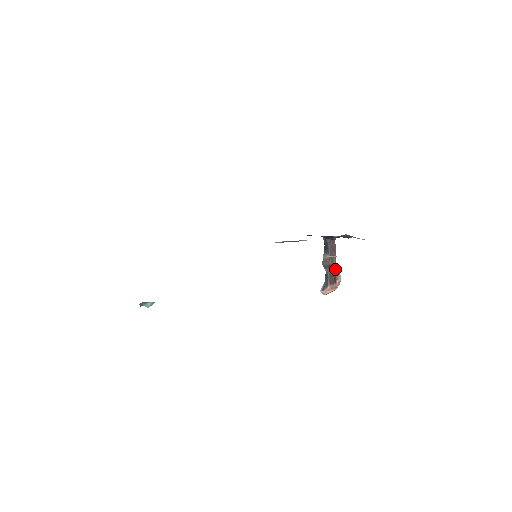
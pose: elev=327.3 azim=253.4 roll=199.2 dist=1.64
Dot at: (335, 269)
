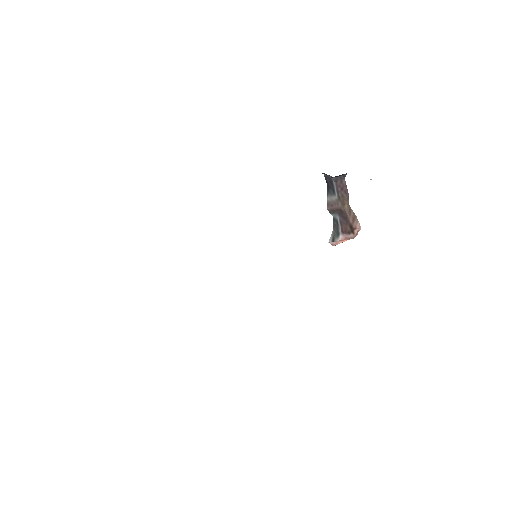
Dot at: (349, 215)
